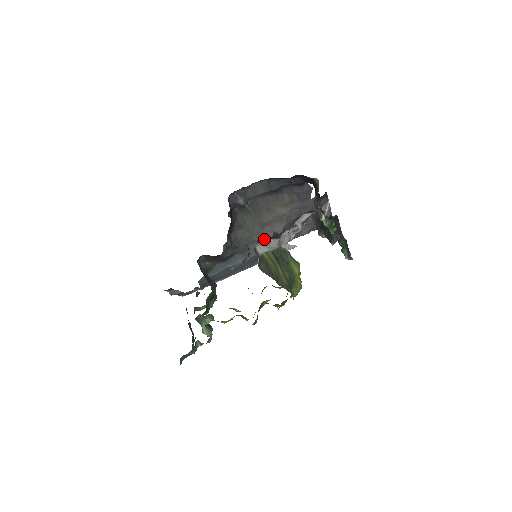
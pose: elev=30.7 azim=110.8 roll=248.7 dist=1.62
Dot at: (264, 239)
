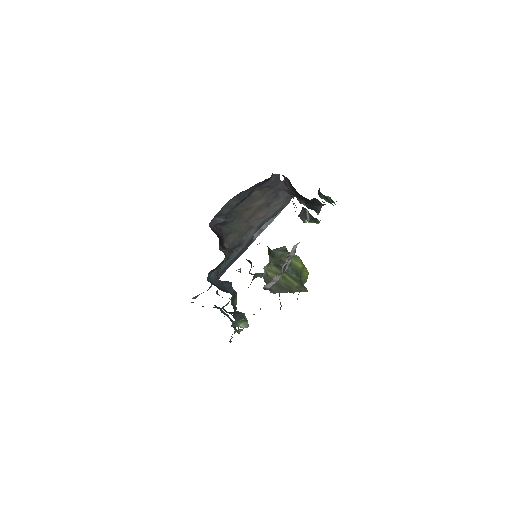
Dot at: (252, 227)
